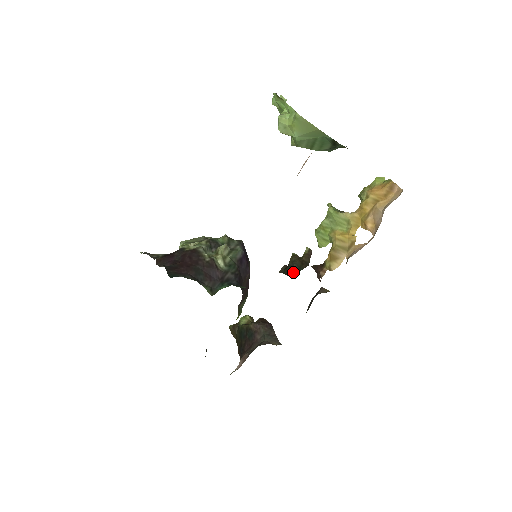
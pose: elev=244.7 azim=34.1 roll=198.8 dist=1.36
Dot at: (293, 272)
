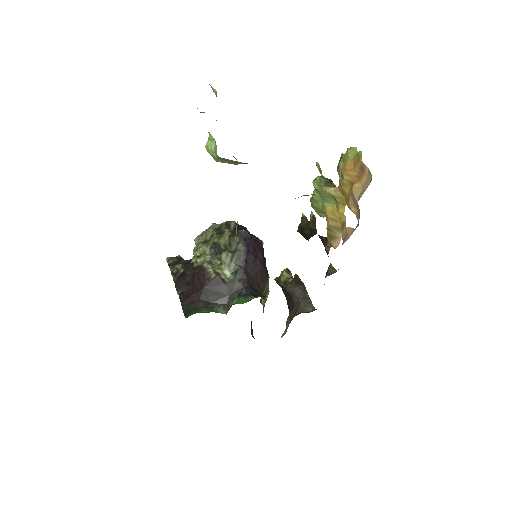
Dot at: (306, 237)
